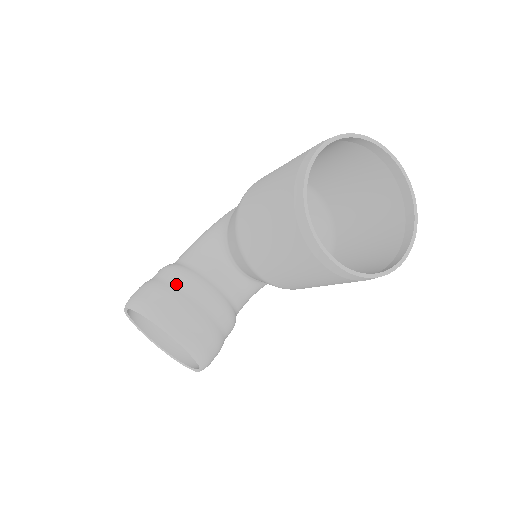
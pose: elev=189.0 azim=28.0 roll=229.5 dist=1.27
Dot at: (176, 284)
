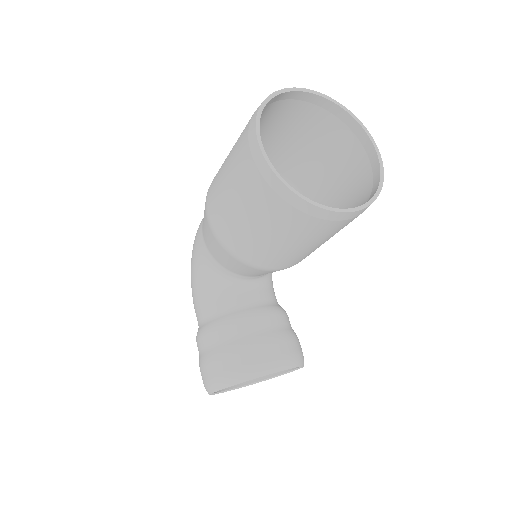
Dot at: (229, 338)
